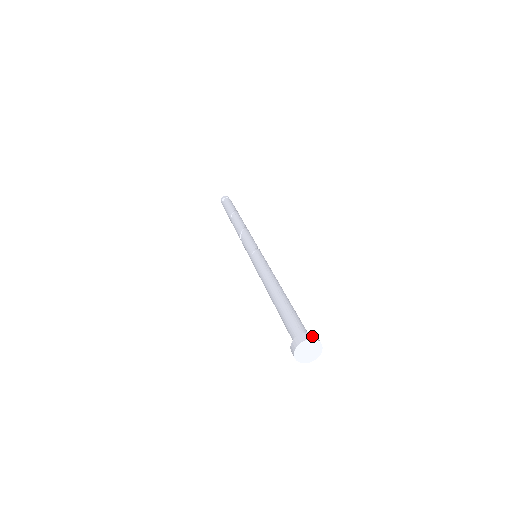
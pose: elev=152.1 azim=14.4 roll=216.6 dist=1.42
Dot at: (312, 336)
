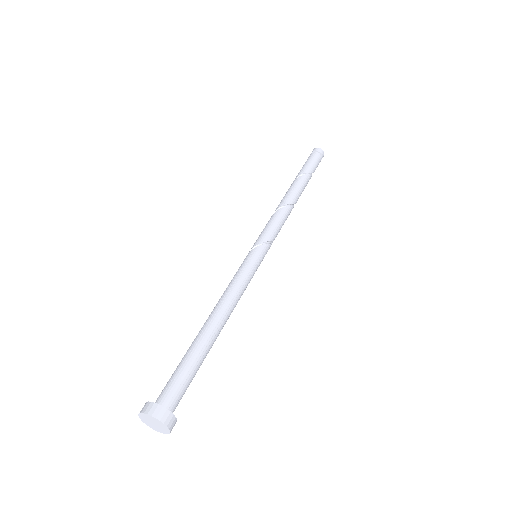
Dot at: (149, 409)
